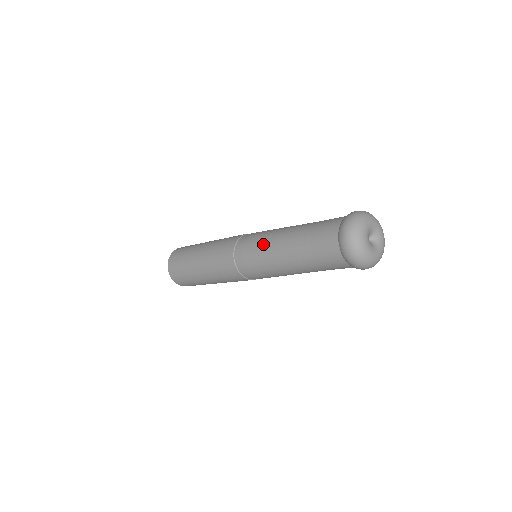
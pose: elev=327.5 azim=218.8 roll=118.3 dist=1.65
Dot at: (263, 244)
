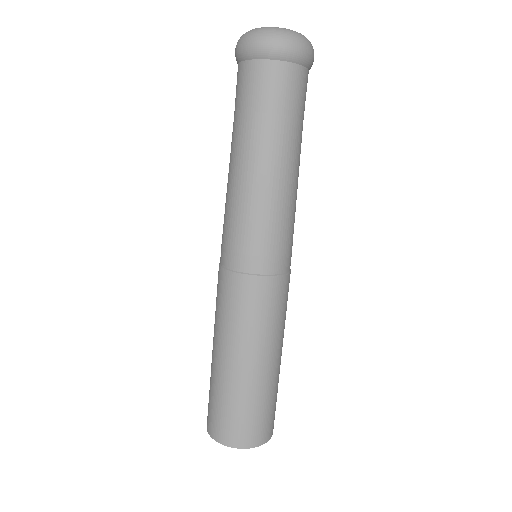
Dot at: occluded
